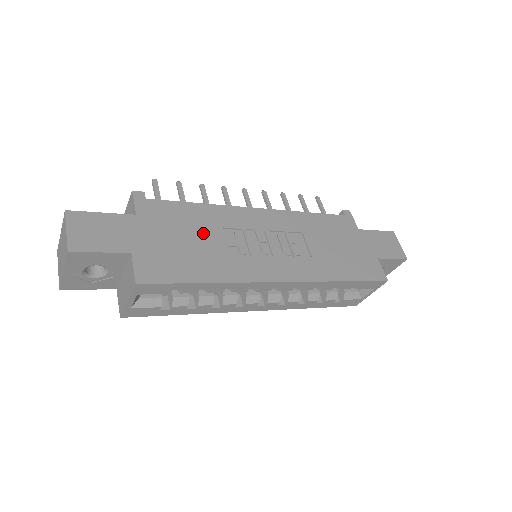
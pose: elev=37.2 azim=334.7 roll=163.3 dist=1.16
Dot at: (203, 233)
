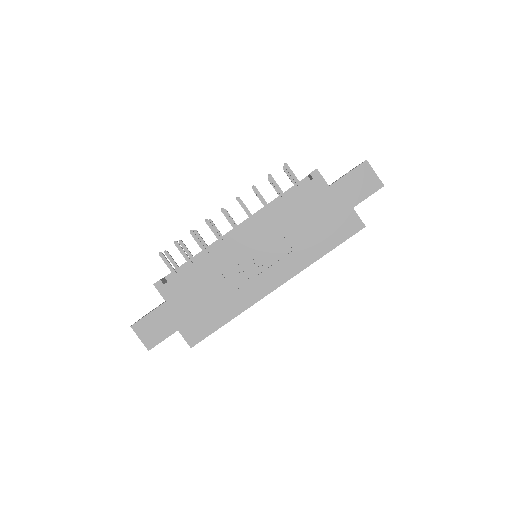
Dot at: (210, 286)
